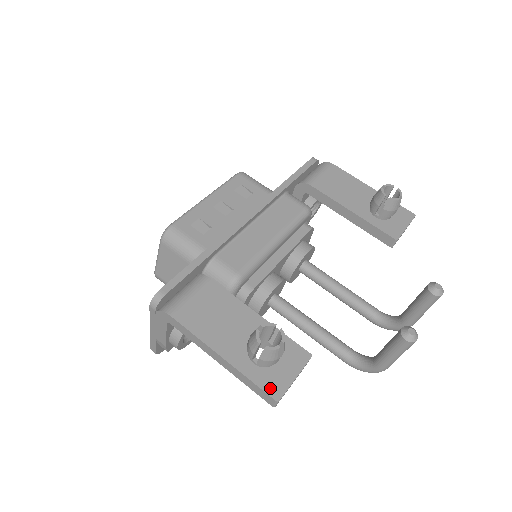
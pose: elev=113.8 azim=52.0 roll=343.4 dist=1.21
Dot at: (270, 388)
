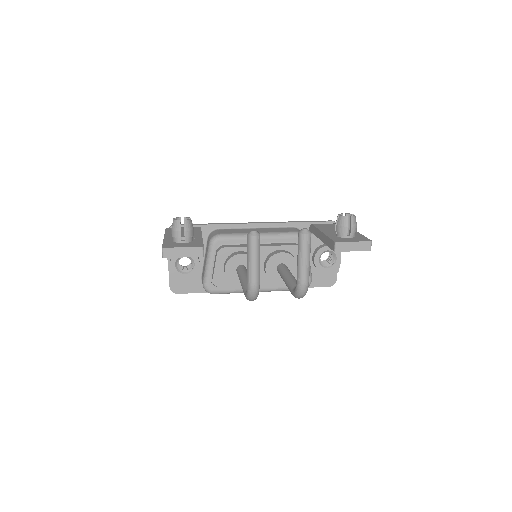
Dot at: (166, 245)
